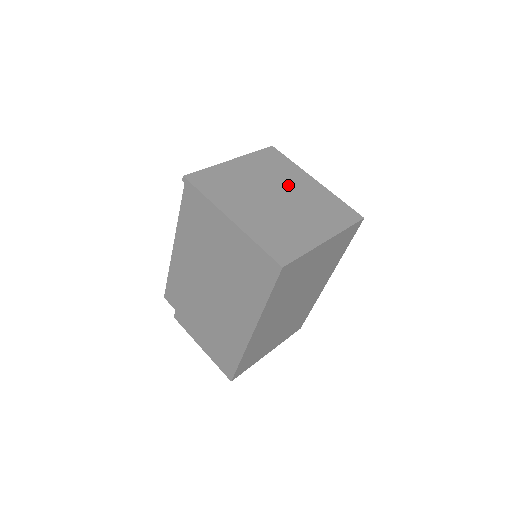
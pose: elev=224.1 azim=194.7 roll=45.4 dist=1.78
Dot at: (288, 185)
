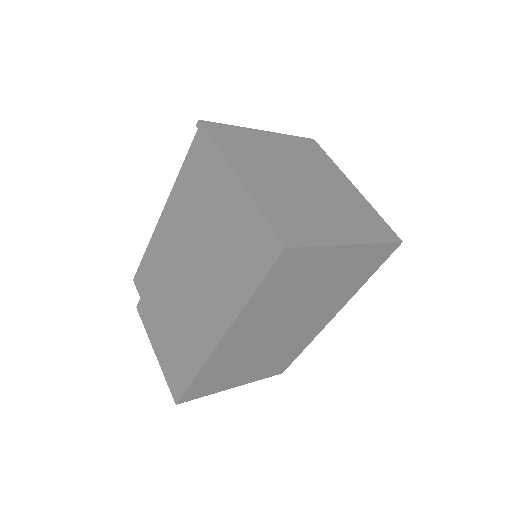
Dot at: (320, 177)
